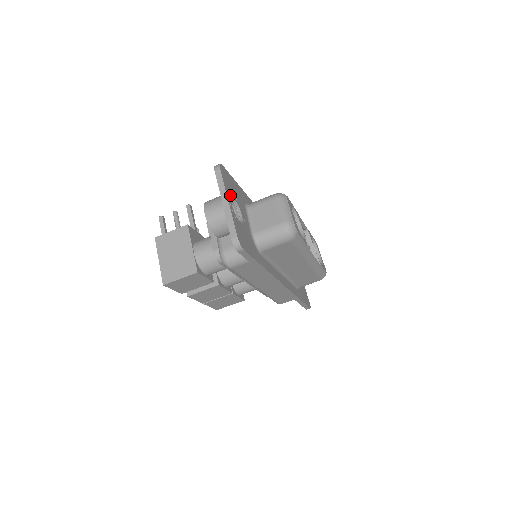
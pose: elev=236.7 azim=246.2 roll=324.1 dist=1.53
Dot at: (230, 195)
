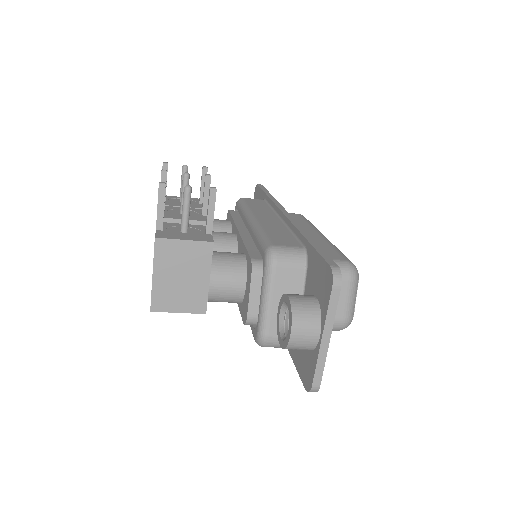
Dot at: occluded
